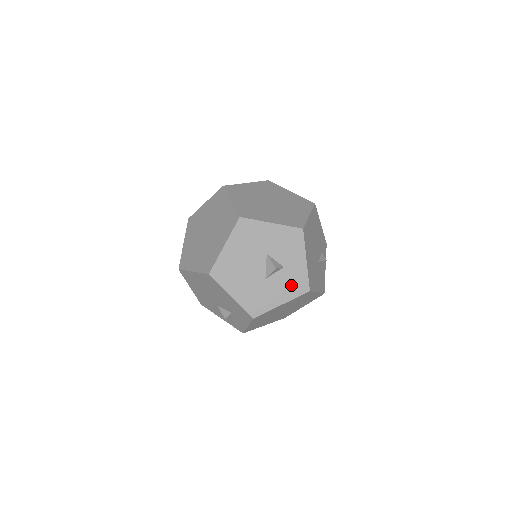
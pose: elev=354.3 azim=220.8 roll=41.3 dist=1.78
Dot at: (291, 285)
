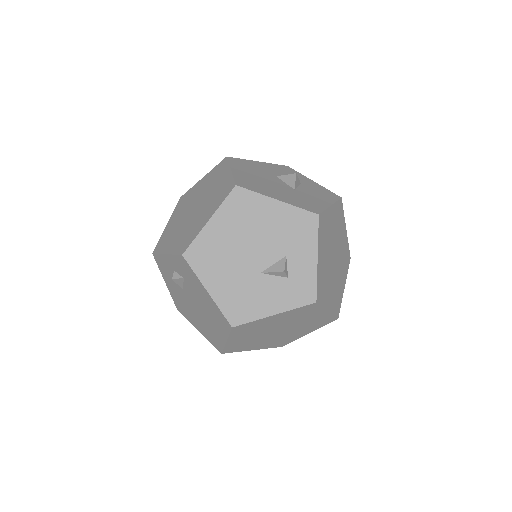
Dot at: (321, 194)
